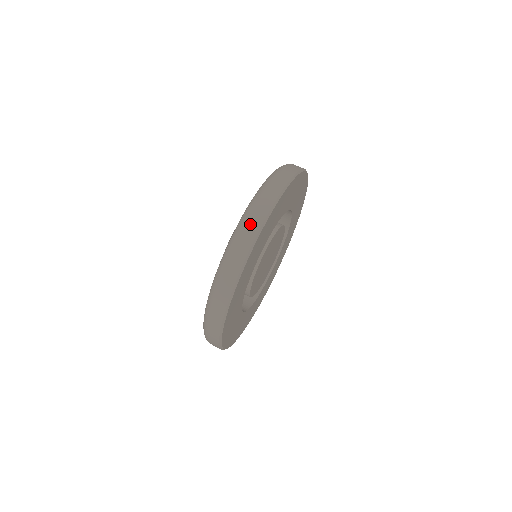
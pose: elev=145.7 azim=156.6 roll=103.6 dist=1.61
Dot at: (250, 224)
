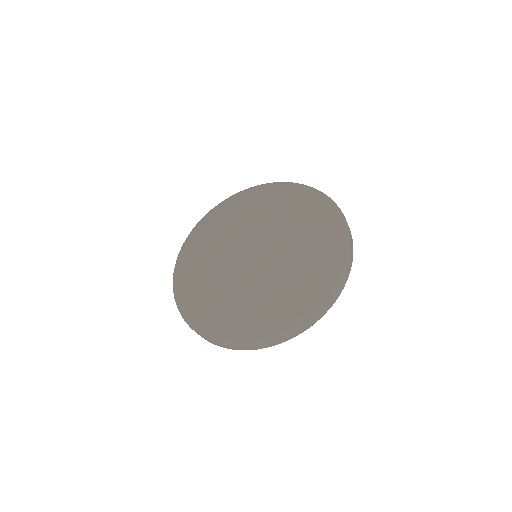
Dot at: (270, 342)
